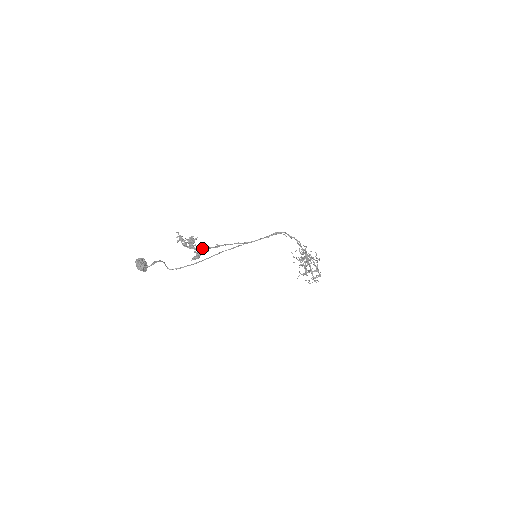
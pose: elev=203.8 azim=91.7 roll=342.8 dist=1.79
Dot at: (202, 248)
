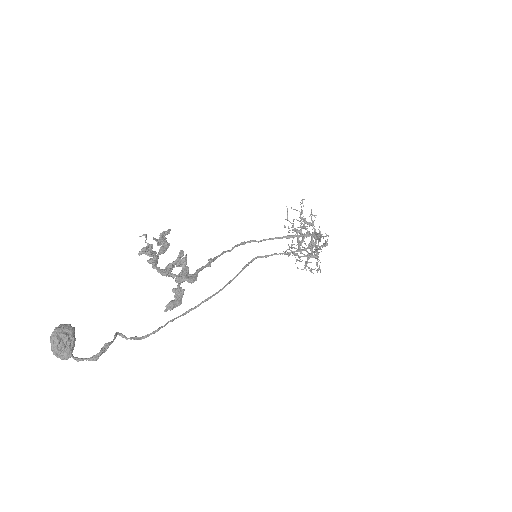
Dot at: (186, 274)
